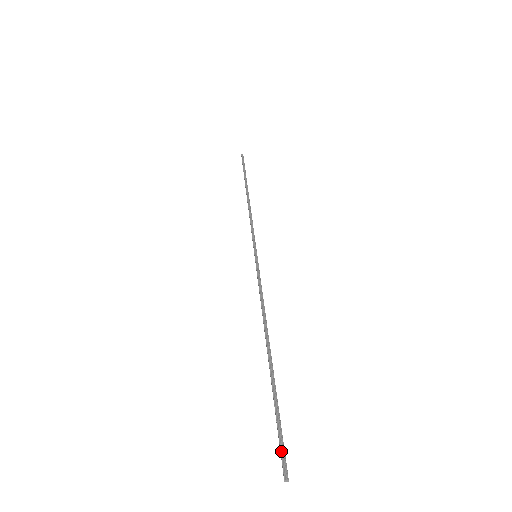
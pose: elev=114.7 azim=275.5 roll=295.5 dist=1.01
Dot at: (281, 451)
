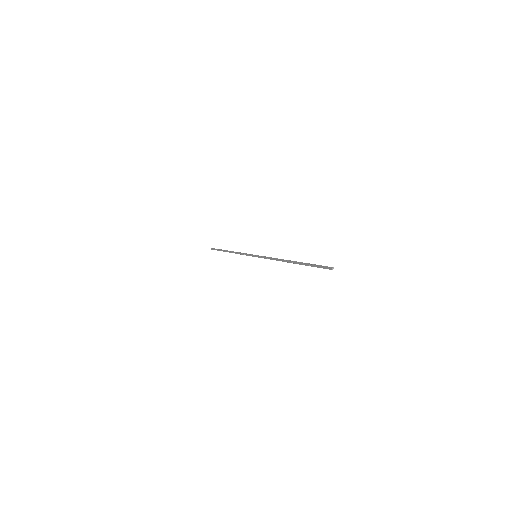
Dot at: (323, 266)
